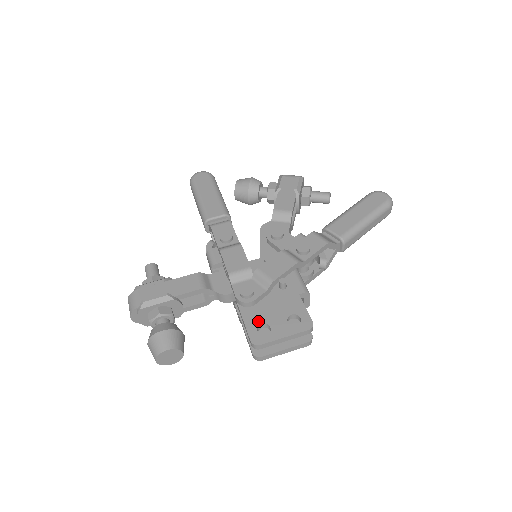
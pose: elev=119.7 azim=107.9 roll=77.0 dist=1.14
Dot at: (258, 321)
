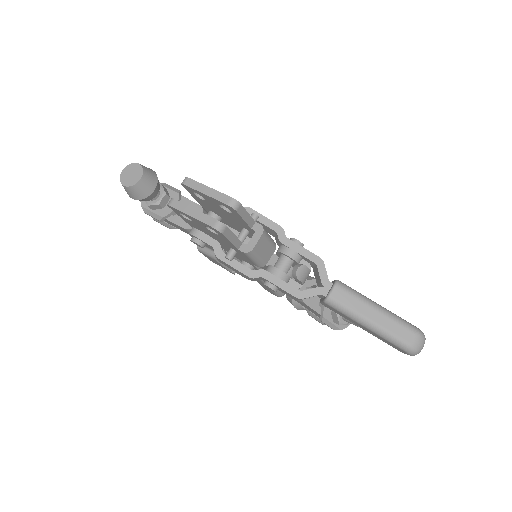
Dot at: occluded
